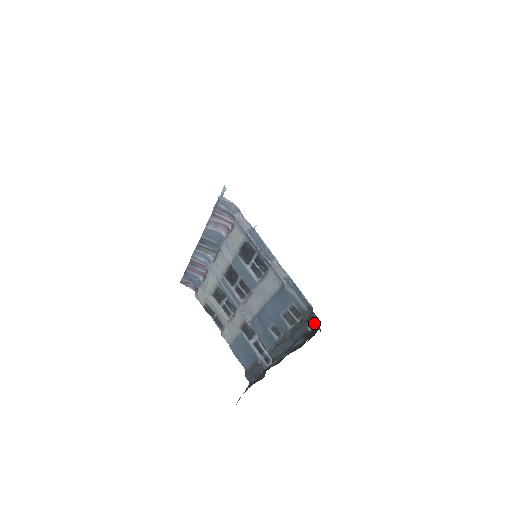
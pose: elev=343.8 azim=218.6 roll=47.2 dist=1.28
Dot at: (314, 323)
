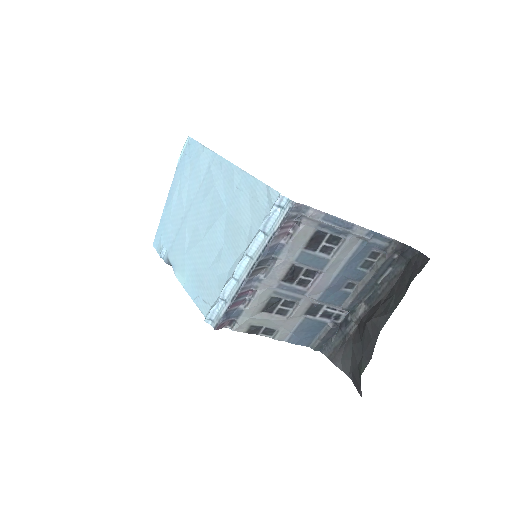
Dot at: (401, 249)
